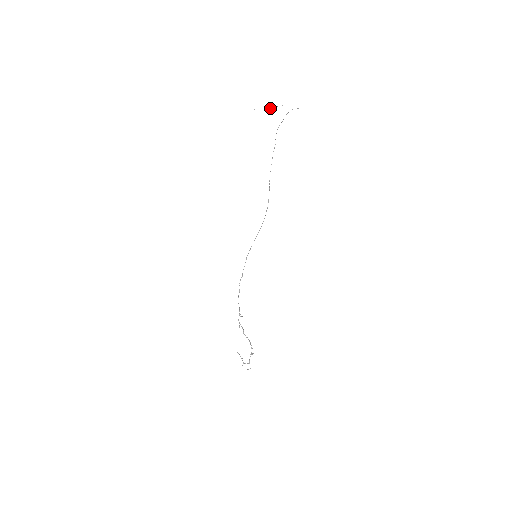
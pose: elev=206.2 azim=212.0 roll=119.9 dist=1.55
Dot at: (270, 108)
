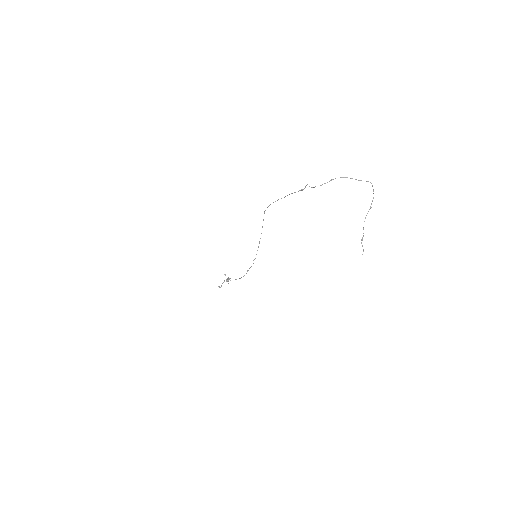
Dot at: occluded
